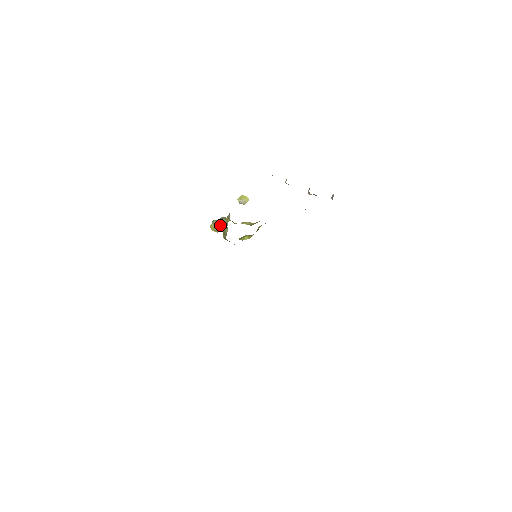
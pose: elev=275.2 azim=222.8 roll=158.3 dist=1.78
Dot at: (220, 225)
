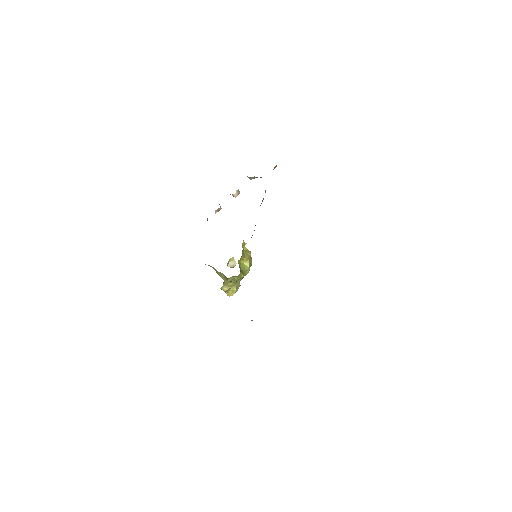
Dot at: (225, 283)
